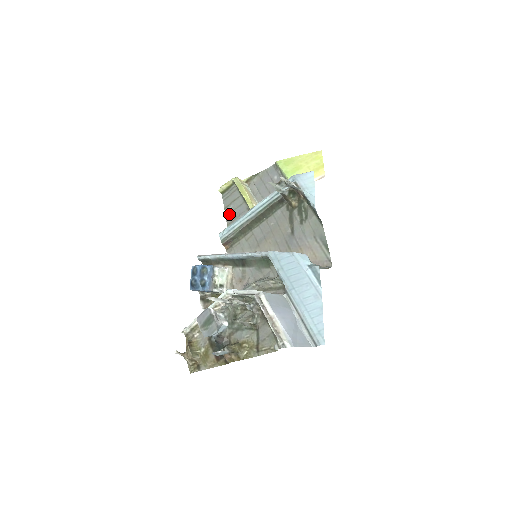
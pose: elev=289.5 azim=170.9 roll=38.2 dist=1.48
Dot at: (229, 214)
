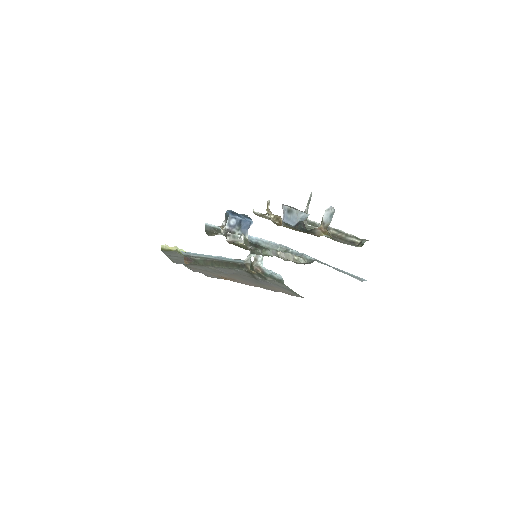
Dot at: (173, 258)
